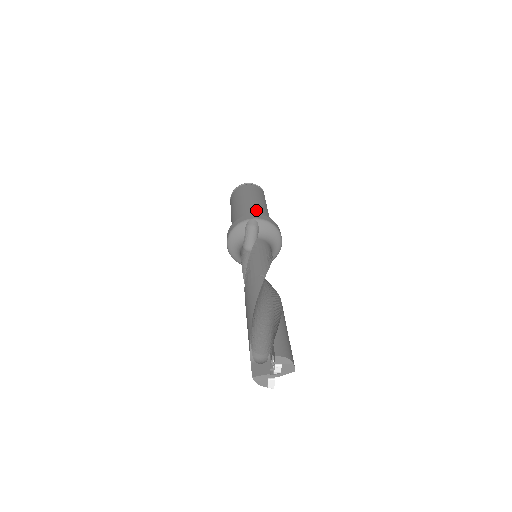
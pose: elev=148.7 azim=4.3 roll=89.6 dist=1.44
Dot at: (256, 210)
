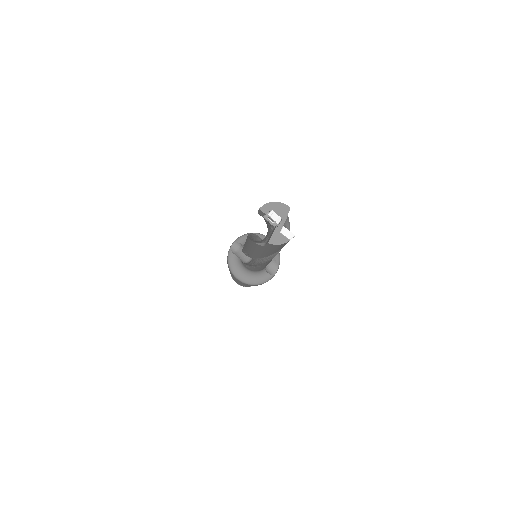
Dot at: occluded
